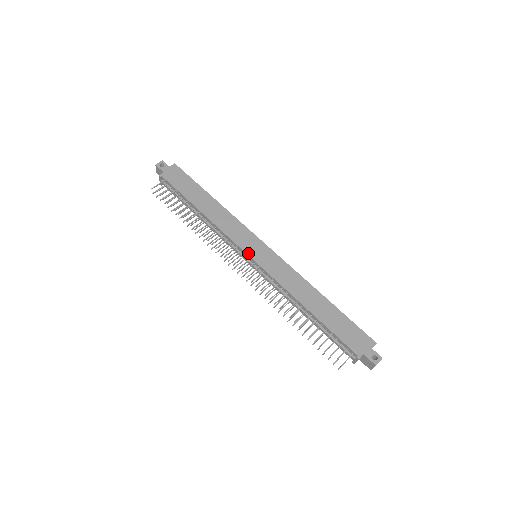
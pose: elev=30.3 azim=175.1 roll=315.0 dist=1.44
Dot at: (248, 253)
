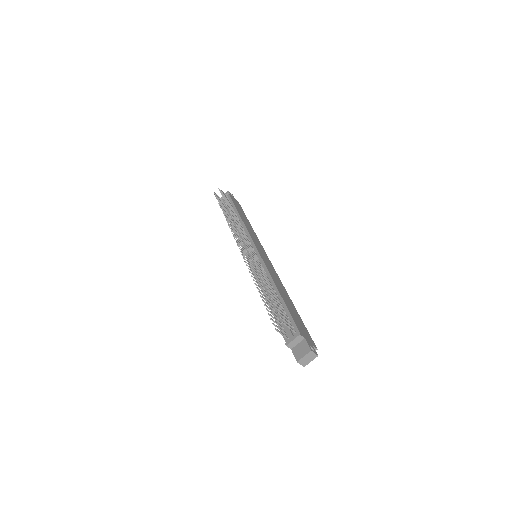
Dot at: (256, 245)
